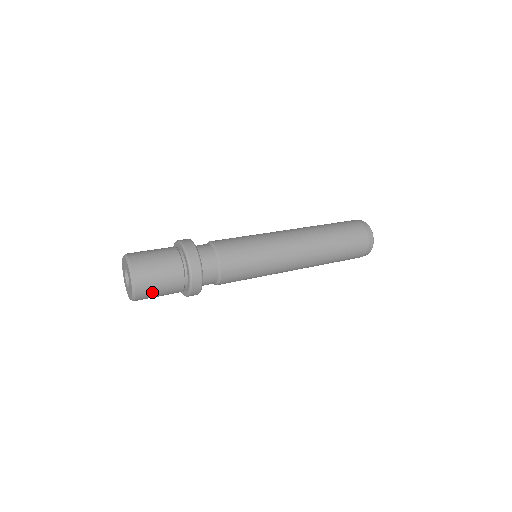
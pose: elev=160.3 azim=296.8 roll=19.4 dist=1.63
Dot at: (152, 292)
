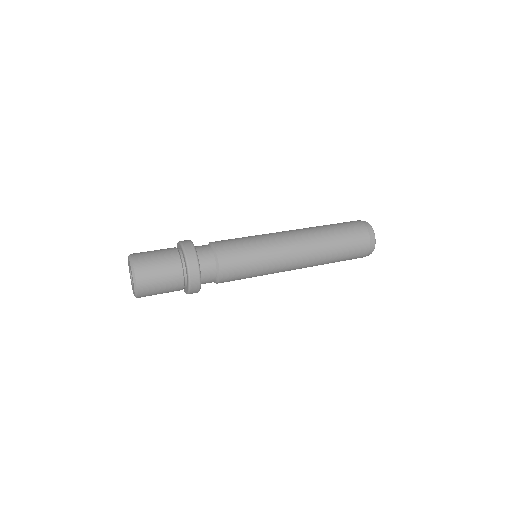
Dot at: (152, 276)
